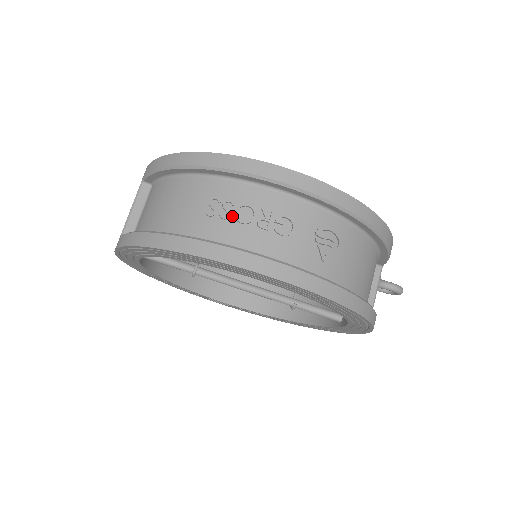
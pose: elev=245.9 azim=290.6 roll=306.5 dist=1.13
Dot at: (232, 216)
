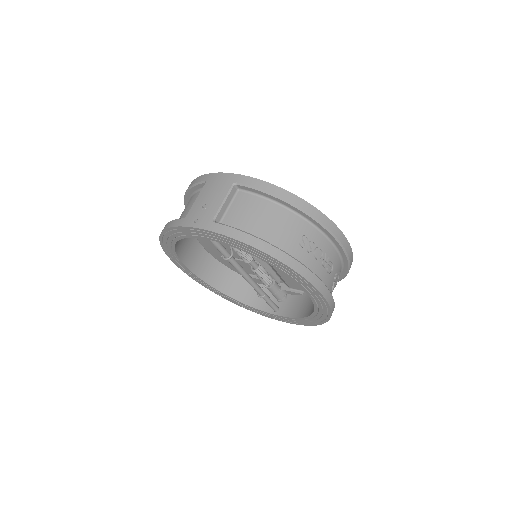
Dot at: (313, 252)
